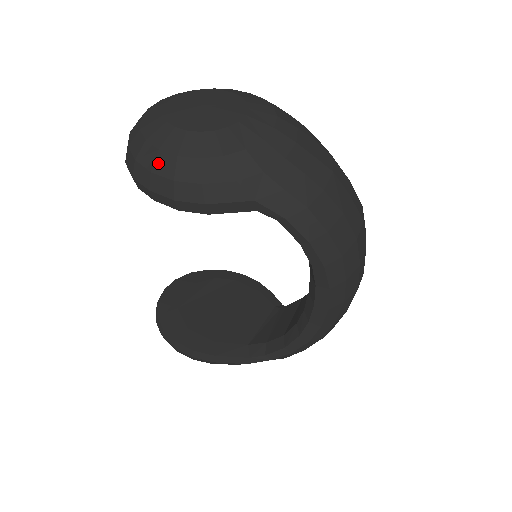
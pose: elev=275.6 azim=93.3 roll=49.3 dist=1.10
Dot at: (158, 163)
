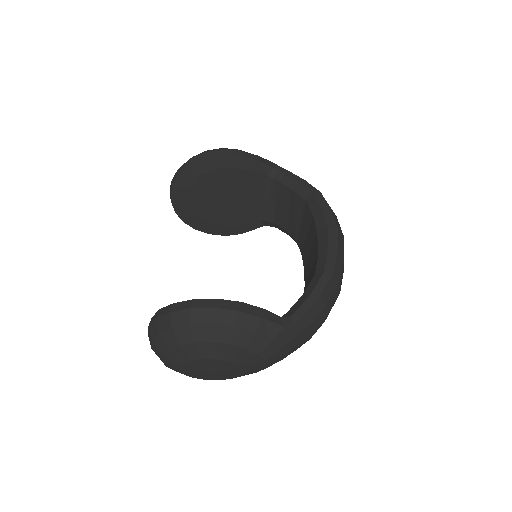
Dot at: occluded
